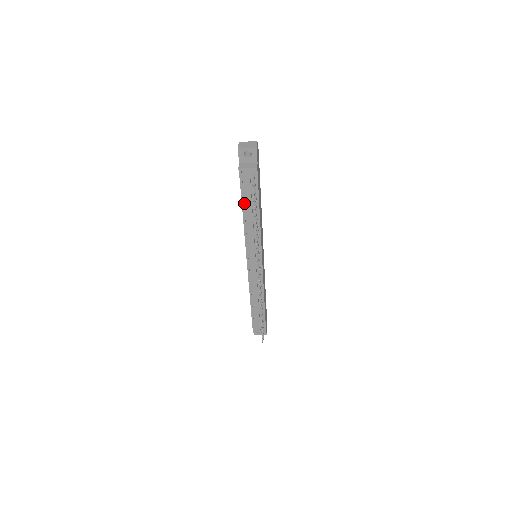
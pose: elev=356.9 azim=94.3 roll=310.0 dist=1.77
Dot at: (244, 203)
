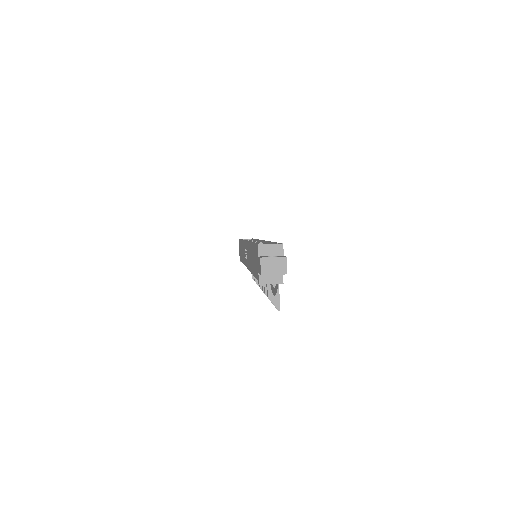
Dot at: occluded
